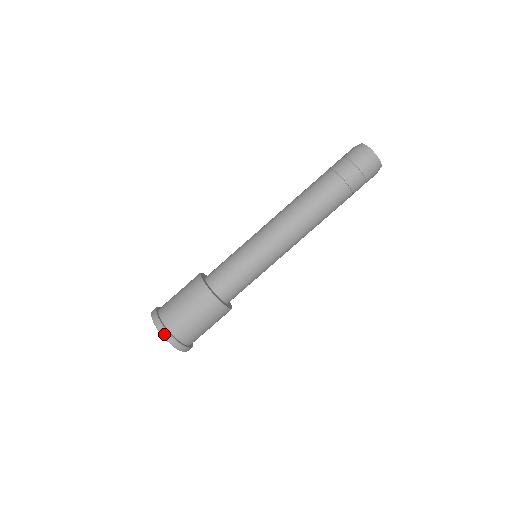
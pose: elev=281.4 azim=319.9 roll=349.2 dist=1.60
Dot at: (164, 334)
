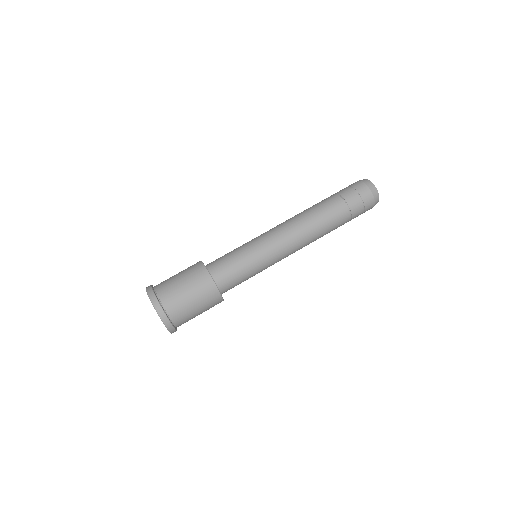
Dot at: (151, 295)
